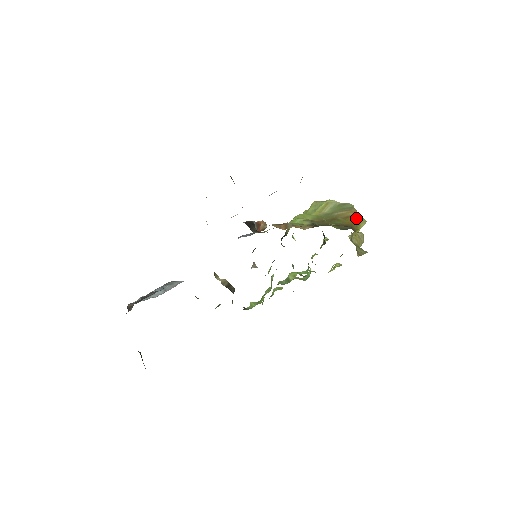
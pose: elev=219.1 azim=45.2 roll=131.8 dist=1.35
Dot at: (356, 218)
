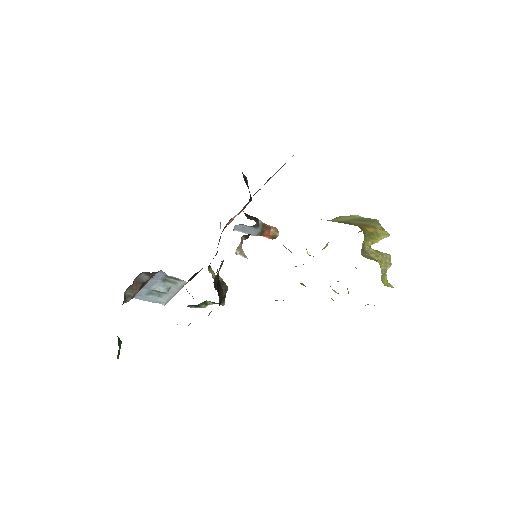
Dot at: (375, 228)
